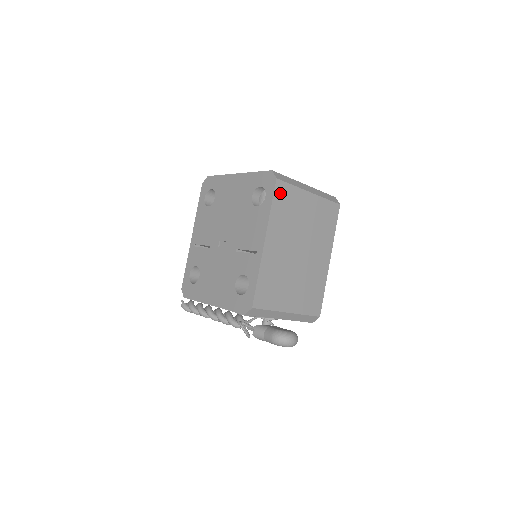
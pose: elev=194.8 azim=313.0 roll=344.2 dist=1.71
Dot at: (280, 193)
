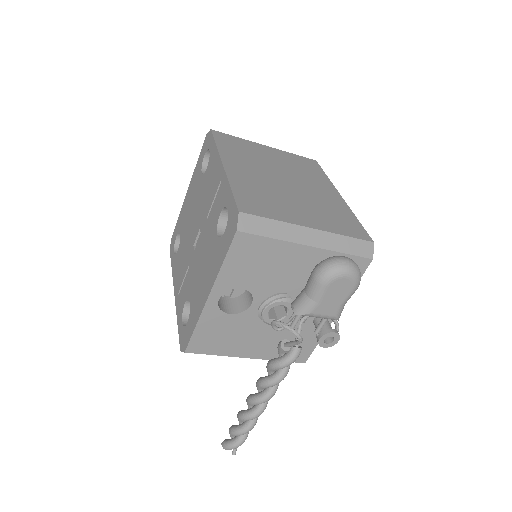
Dot at: (223, 139)
